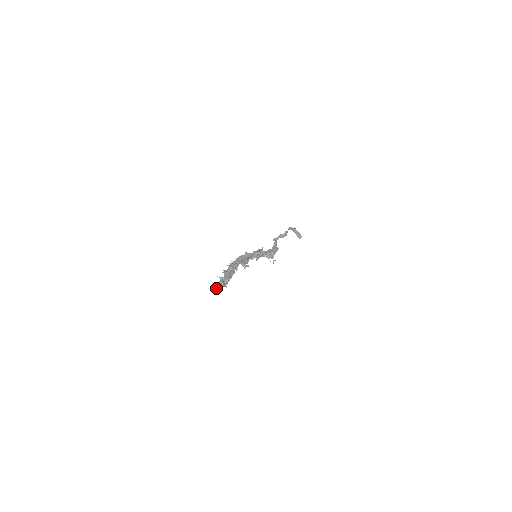
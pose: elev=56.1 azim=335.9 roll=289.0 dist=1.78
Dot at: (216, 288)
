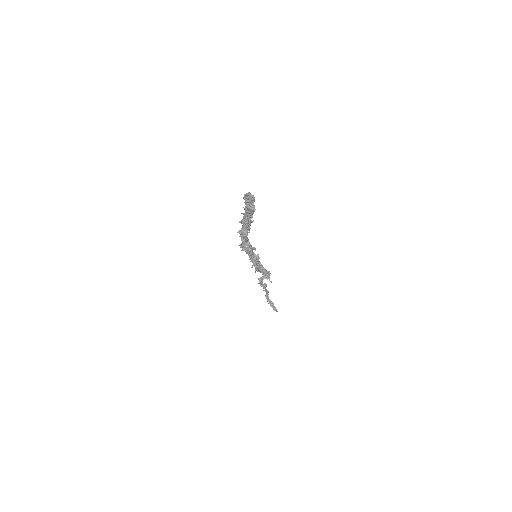
Dot at: (249, 192)
